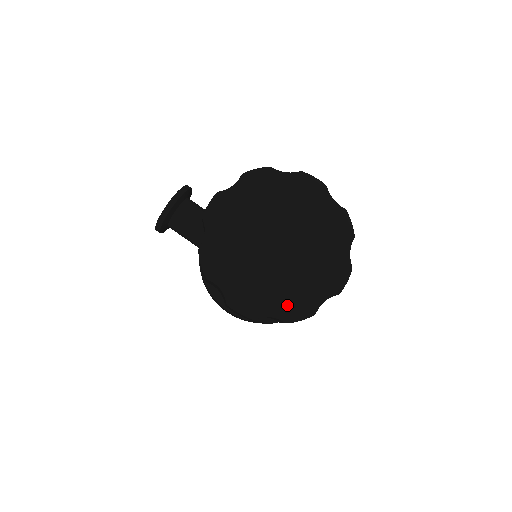
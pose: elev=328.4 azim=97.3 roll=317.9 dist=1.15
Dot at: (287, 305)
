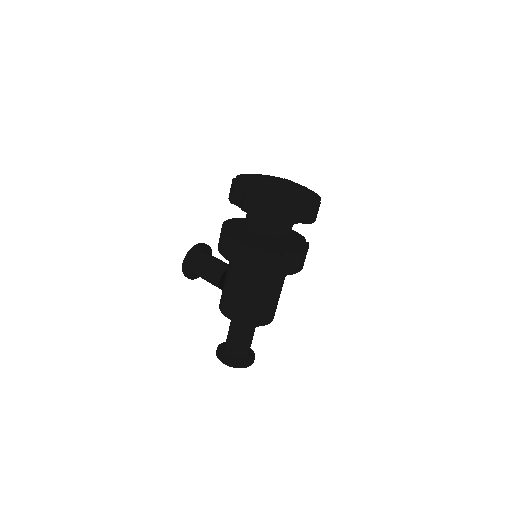
Dot at: (283, 195)
